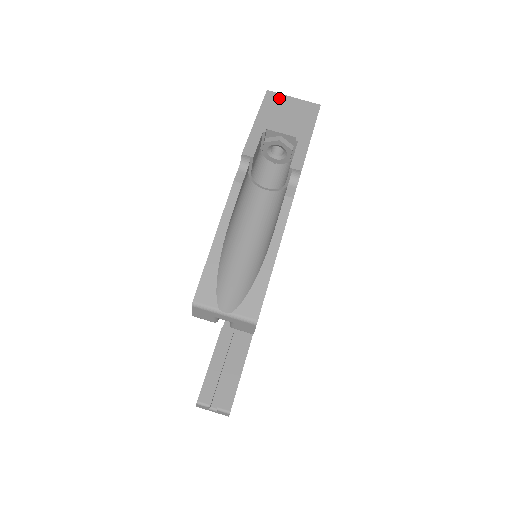
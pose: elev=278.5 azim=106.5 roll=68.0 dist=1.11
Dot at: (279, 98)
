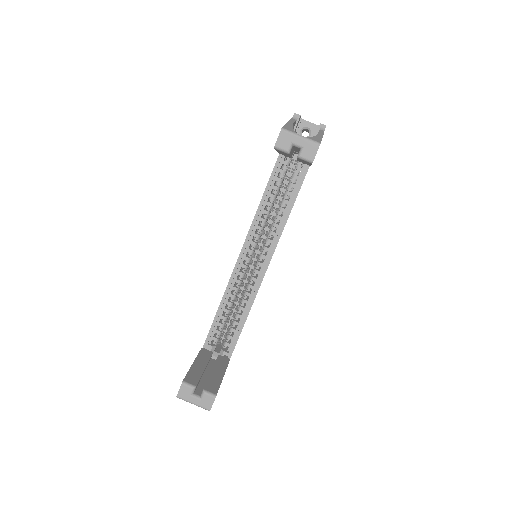
Dot at: occluded
